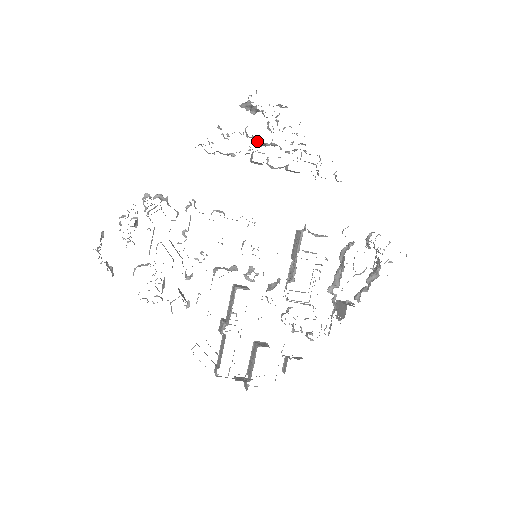
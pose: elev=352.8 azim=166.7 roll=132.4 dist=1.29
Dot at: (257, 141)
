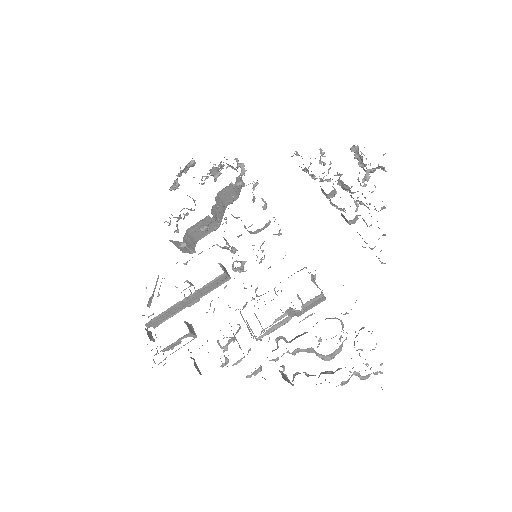
Dot at: (339, 178)
